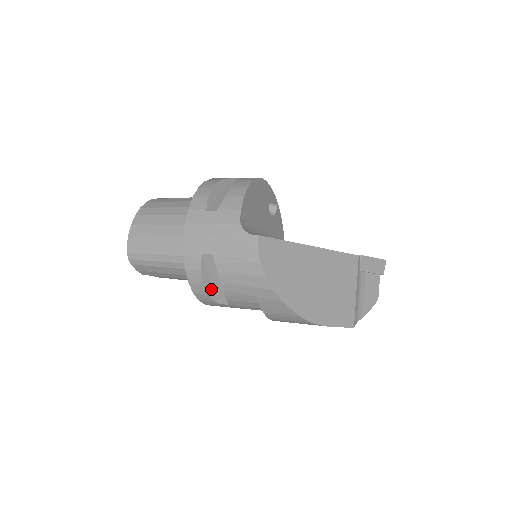
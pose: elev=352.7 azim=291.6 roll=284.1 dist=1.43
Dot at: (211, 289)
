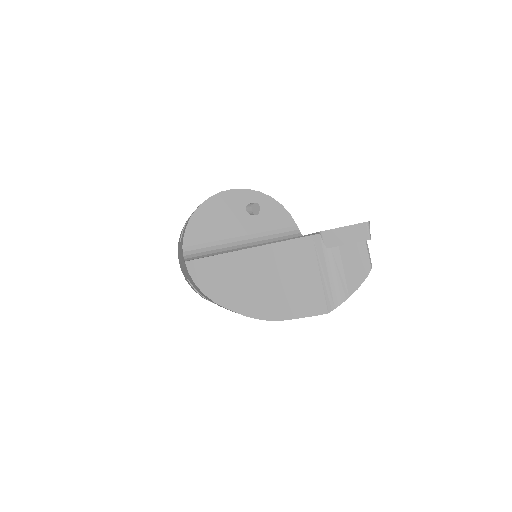
Dot at: occluded
